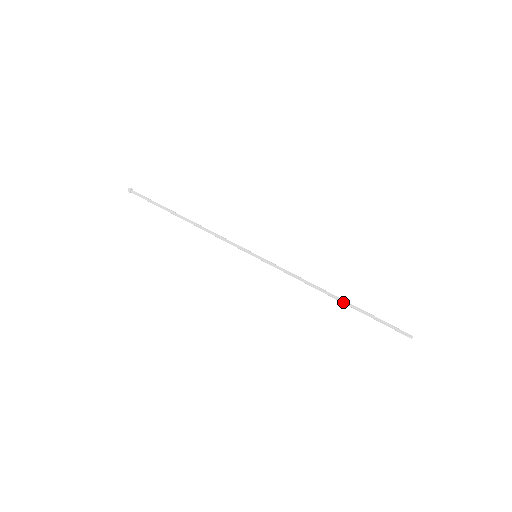
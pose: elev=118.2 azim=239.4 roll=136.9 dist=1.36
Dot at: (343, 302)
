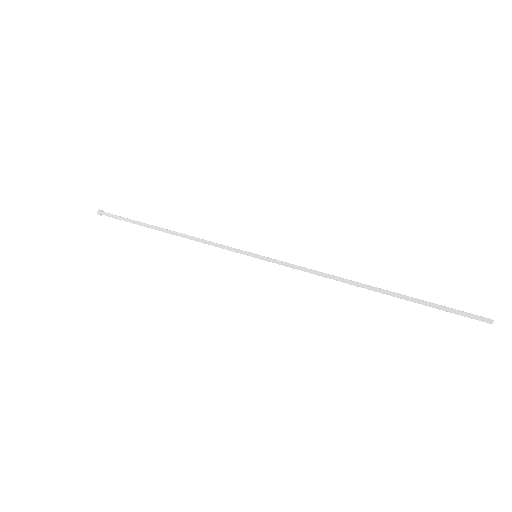
Dot at: (381, 291)
